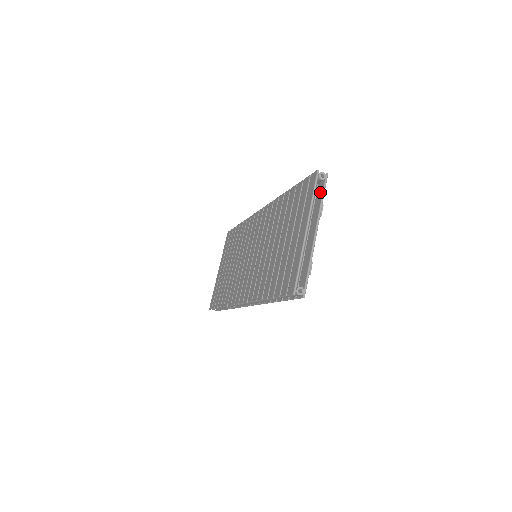
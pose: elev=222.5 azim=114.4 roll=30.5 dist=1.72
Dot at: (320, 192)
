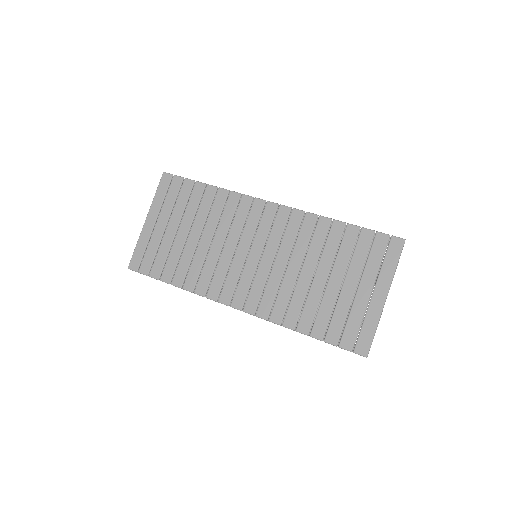
Dot at: occluded
